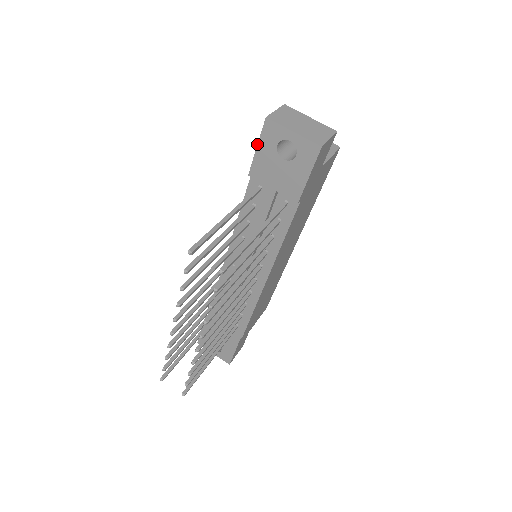
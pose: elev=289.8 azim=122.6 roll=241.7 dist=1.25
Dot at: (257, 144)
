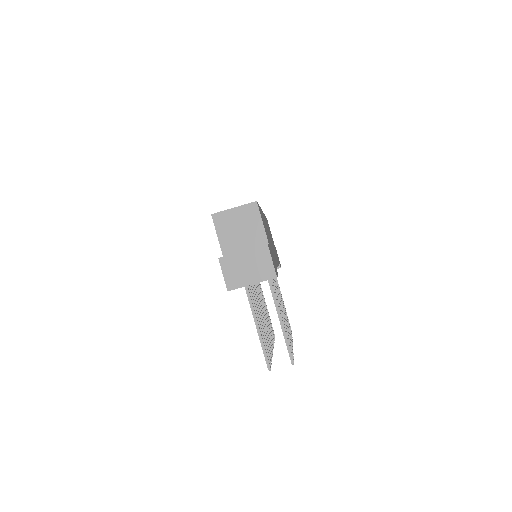
Dot at: occluded
